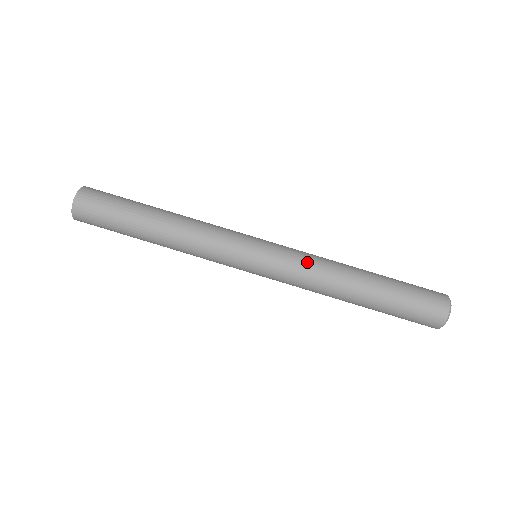
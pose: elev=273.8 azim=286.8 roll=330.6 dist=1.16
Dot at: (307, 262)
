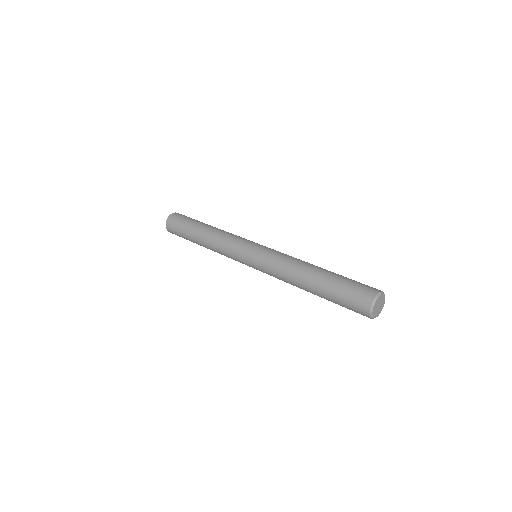
Dot at: (283, 255)
